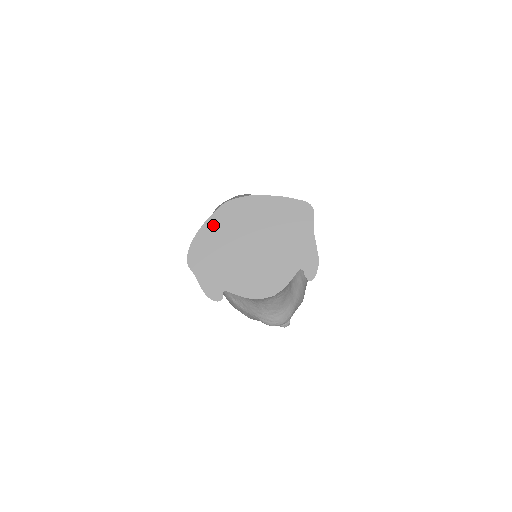
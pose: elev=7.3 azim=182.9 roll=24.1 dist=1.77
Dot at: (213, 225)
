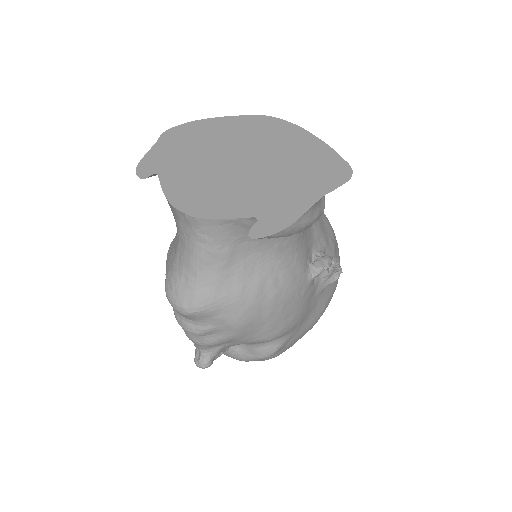
Dot at: (229, 122)
